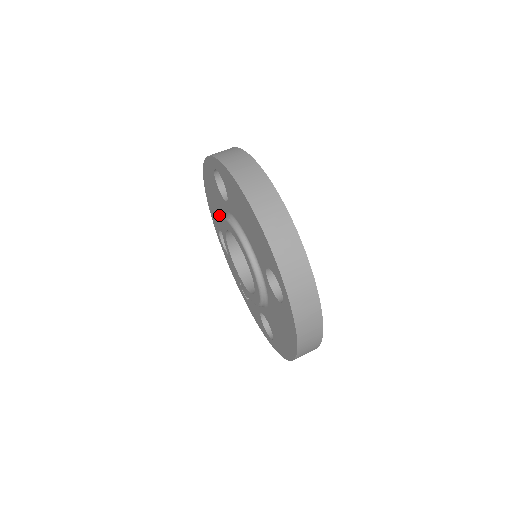
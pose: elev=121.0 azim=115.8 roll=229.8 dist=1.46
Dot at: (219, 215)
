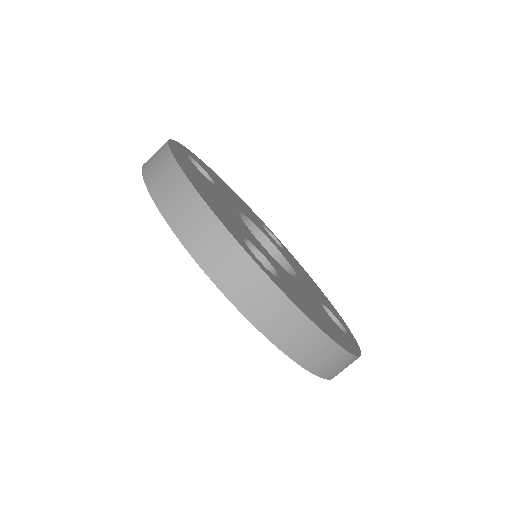
Dot at: occluded
